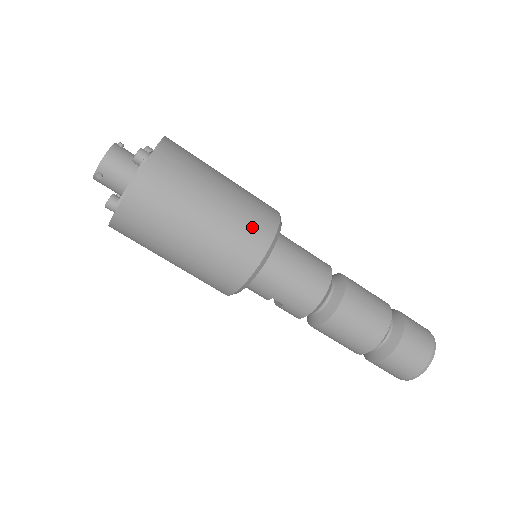
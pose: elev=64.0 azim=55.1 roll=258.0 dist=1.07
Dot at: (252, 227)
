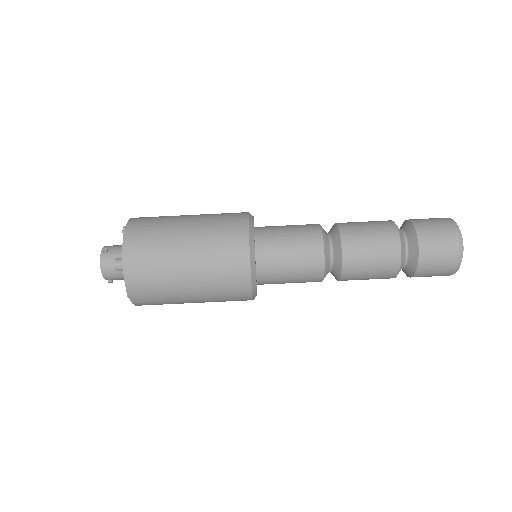
Dot at: (228, 270)
